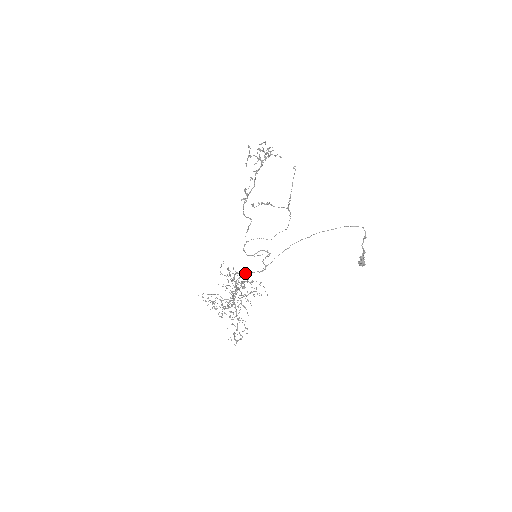
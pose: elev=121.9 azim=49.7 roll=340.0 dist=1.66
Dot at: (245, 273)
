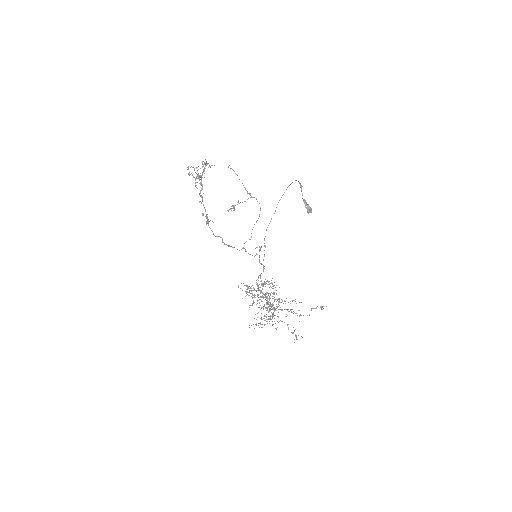
Dot at: (257, 279)
